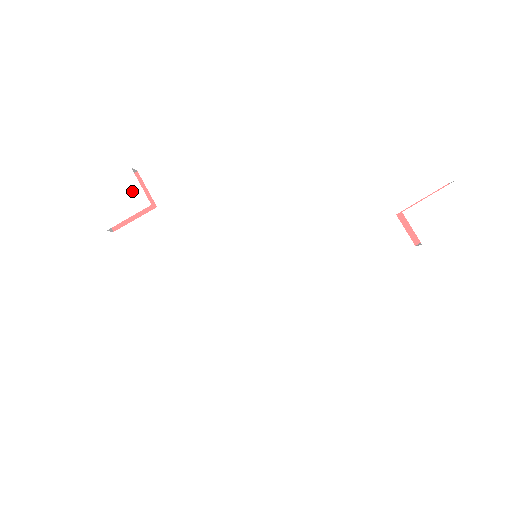
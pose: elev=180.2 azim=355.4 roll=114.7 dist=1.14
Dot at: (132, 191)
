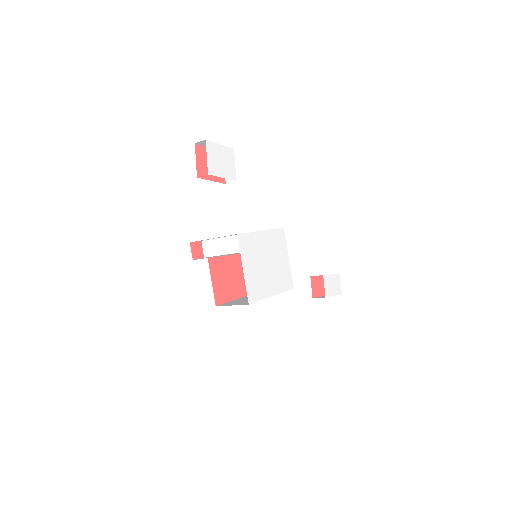
Dot at: (230, 163)
